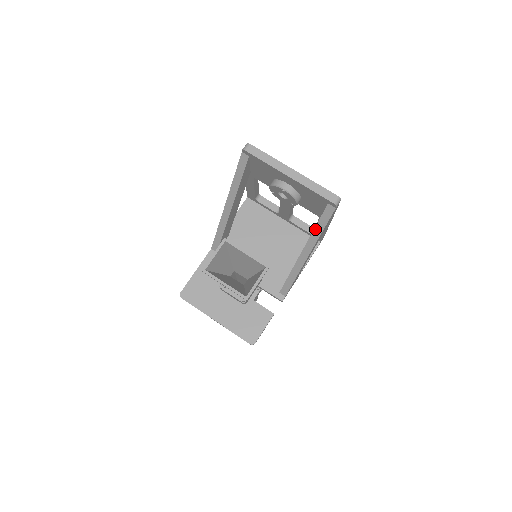
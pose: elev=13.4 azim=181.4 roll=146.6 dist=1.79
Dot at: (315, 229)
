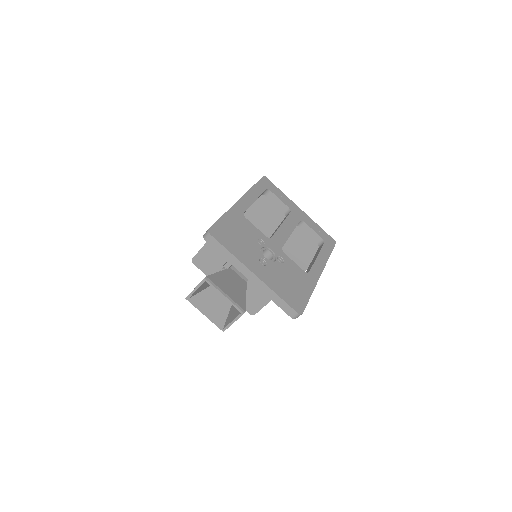
Dot at: occluded
